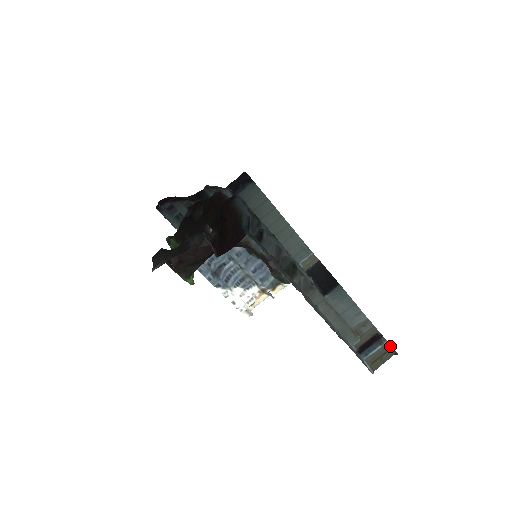
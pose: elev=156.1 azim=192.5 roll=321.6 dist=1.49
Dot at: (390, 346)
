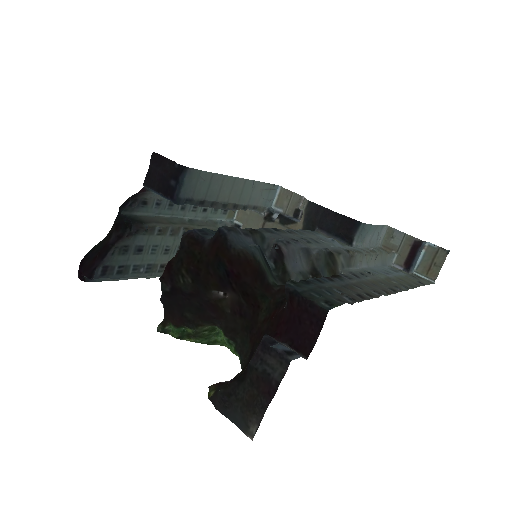
Dot at: (436, 246)
